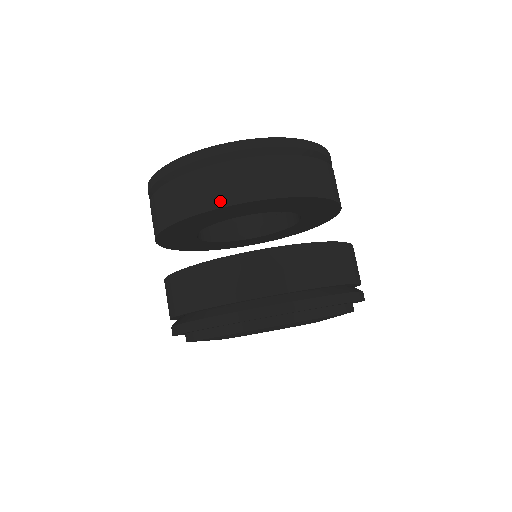
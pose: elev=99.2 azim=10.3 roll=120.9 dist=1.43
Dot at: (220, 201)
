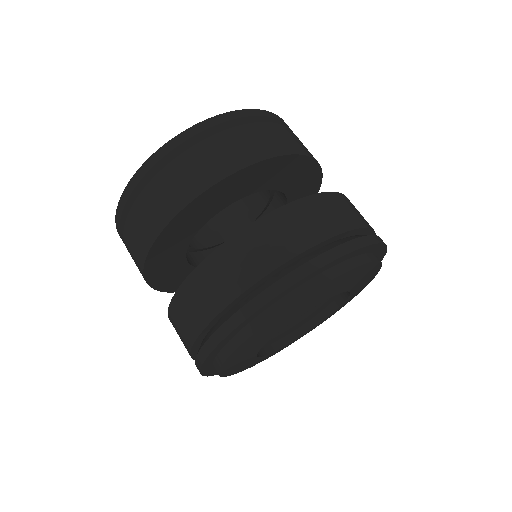
Dot at: (302, 150)
